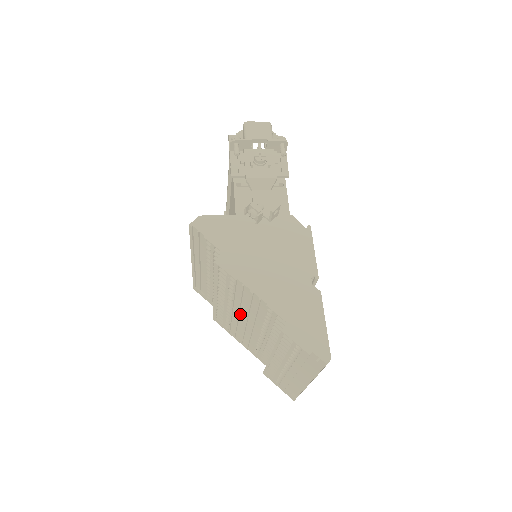
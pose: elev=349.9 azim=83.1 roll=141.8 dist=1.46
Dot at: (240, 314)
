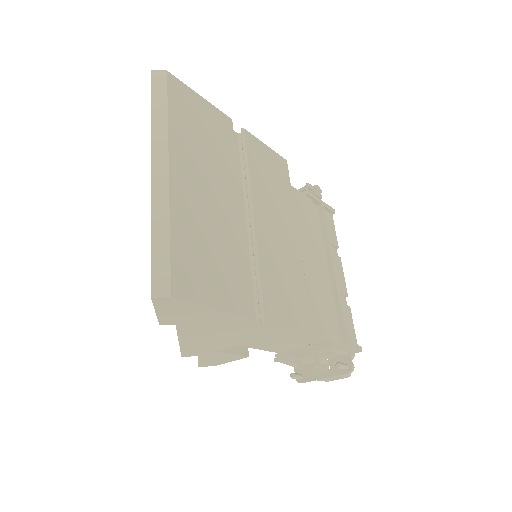
Dot at: occluded
